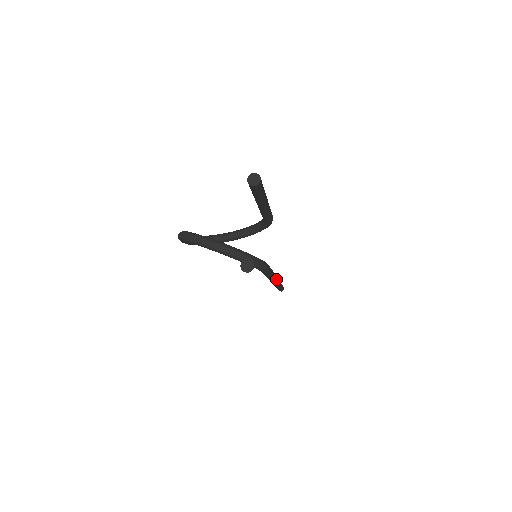
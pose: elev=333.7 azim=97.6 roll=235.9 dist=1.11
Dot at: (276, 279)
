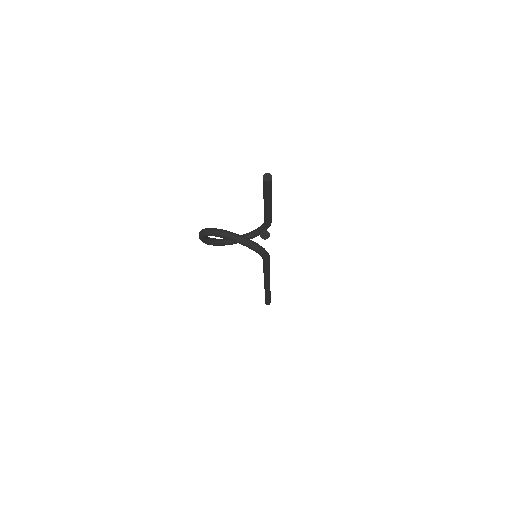
Dot at: occluded
